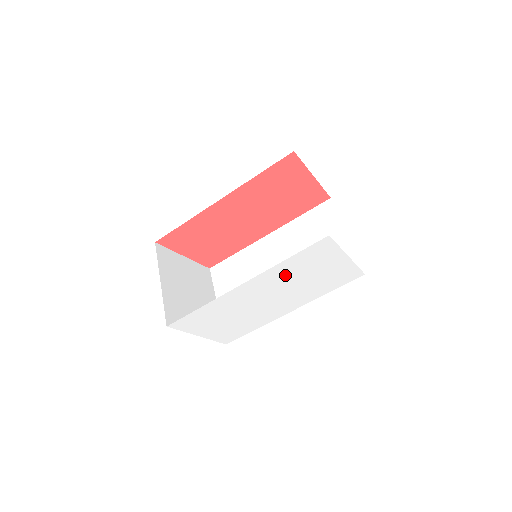
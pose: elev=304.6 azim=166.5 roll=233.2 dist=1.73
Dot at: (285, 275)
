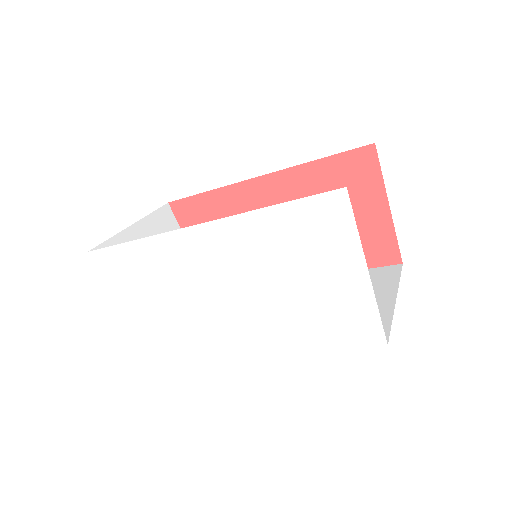
Dot at: (260, 248)
